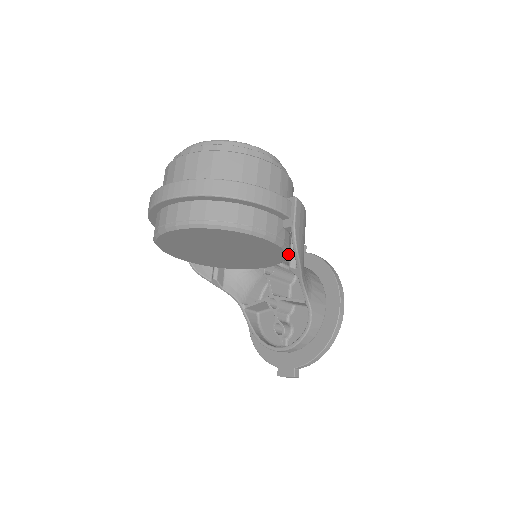
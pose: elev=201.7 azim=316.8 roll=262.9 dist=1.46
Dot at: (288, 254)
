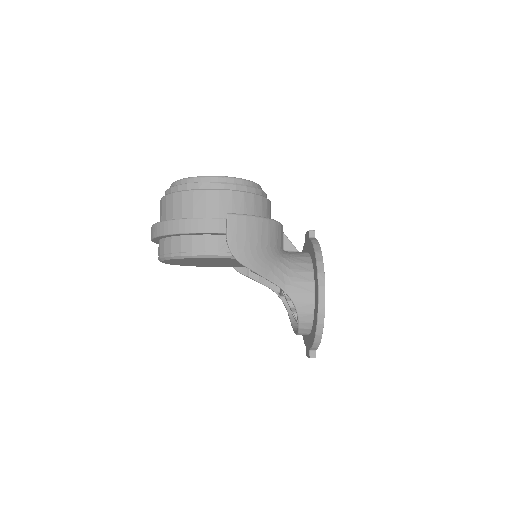
Dot at: occluded
